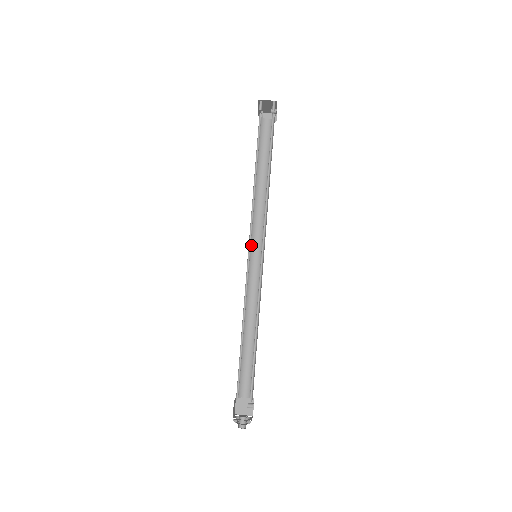
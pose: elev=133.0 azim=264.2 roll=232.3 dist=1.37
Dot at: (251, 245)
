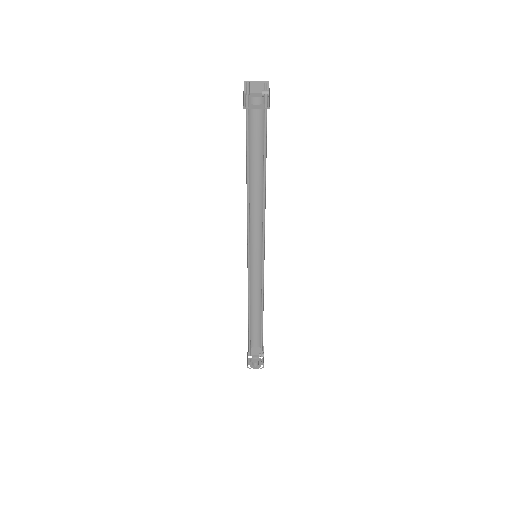
Dot at: occluded
